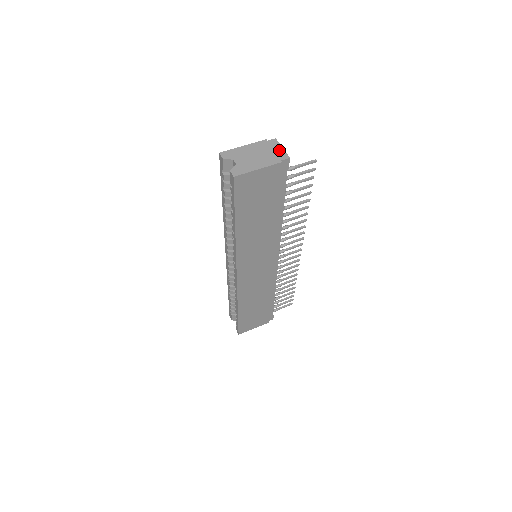
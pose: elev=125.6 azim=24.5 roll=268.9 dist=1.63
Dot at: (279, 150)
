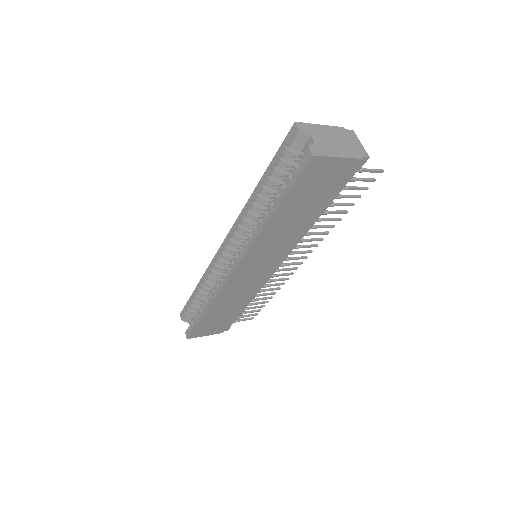
Dot at: (358, 144)
